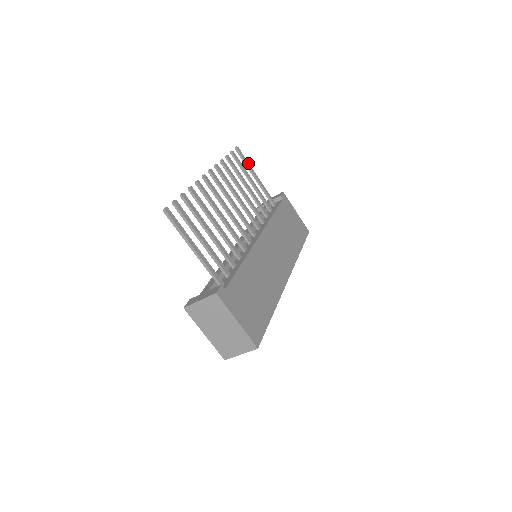
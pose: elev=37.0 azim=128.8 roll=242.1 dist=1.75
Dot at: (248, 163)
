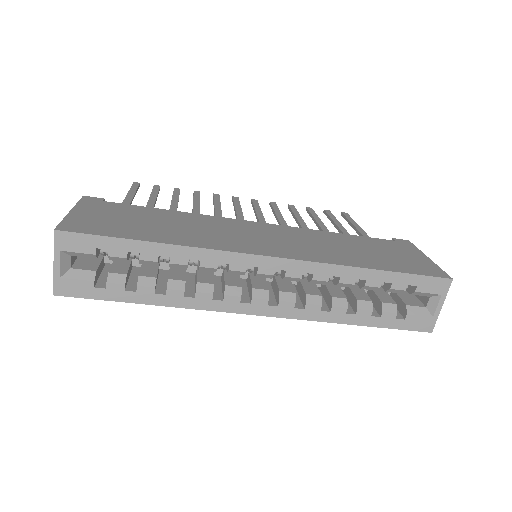
Dot at: (353, 221)
